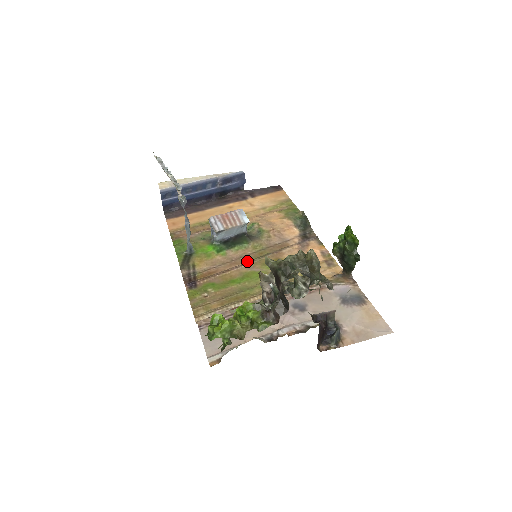
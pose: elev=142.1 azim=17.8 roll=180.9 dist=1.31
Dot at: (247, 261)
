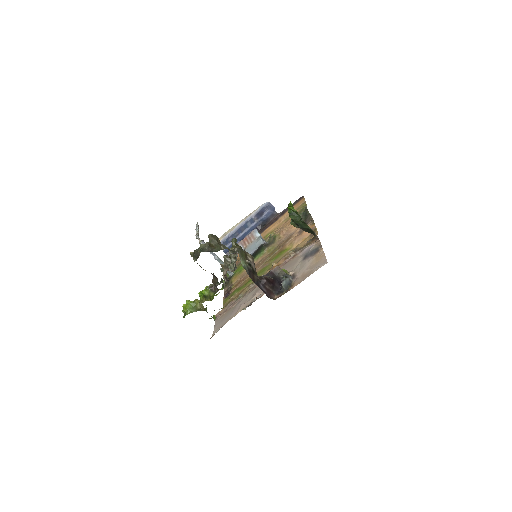
Dot at: (262, 263)
